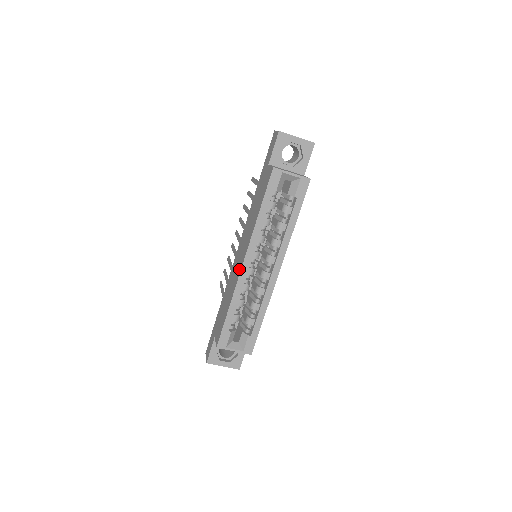
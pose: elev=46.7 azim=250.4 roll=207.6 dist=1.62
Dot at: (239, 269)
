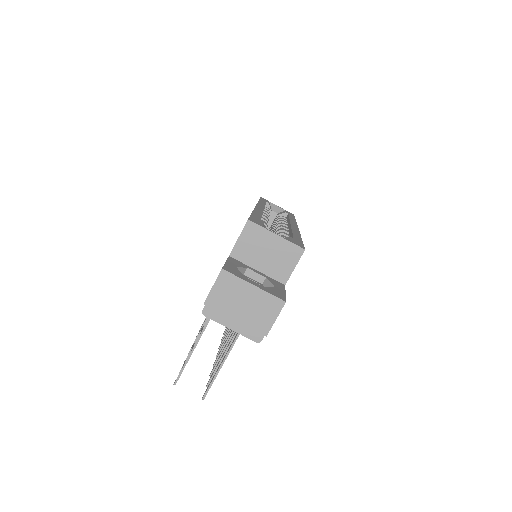
Dot at: occluded
